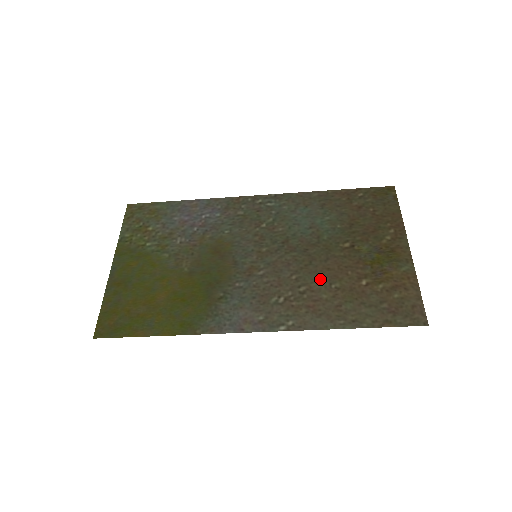
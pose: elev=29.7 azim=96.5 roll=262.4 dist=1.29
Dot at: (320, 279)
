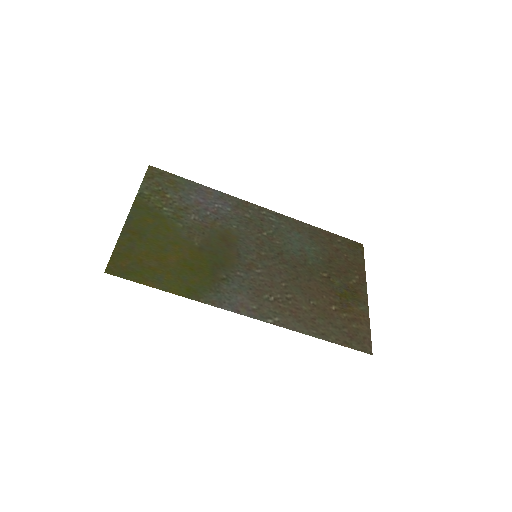
Dot at: (303, 293)
